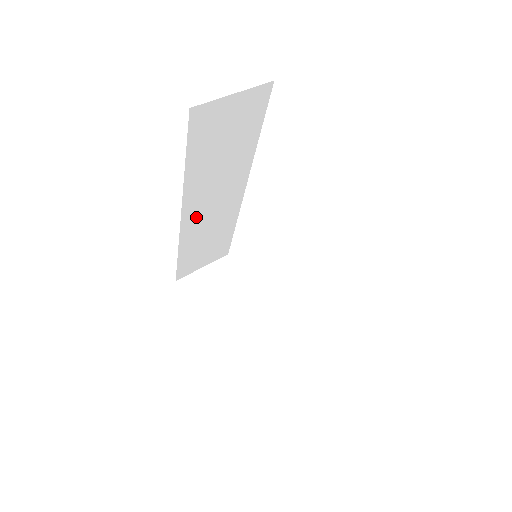
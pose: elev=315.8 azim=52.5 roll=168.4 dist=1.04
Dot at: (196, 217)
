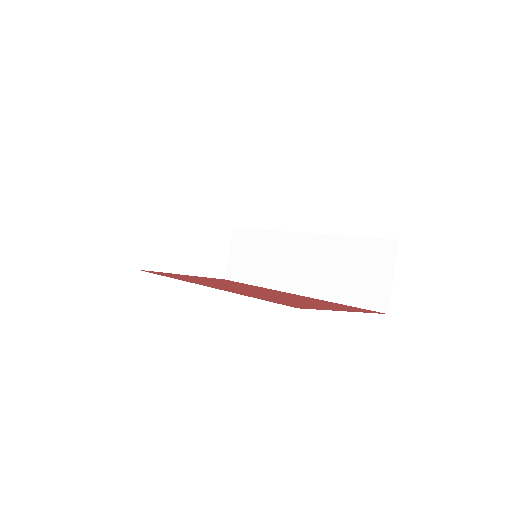
Dot at: occluded
